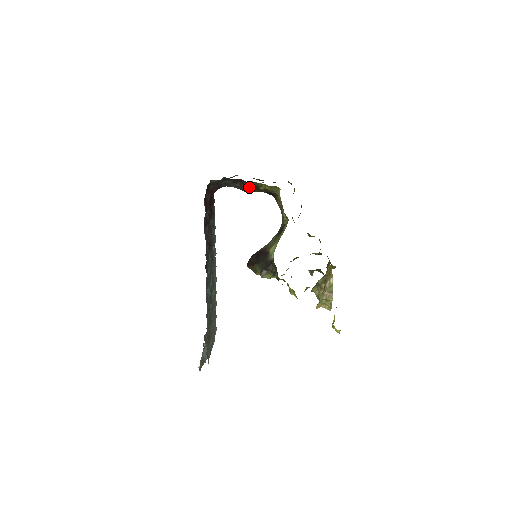
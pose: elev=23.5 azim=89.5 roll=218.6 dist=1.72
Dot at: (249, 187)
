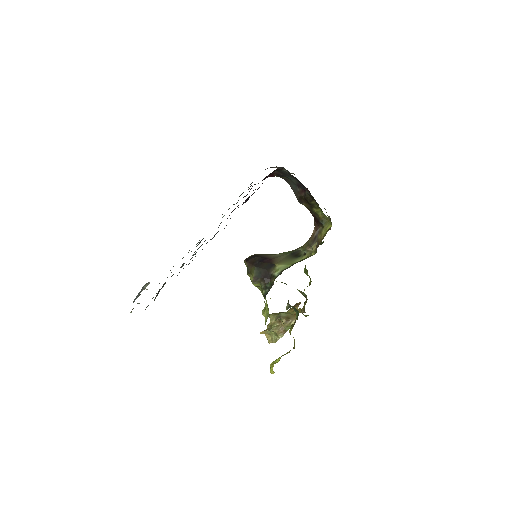
Dot at: (307, 200)
